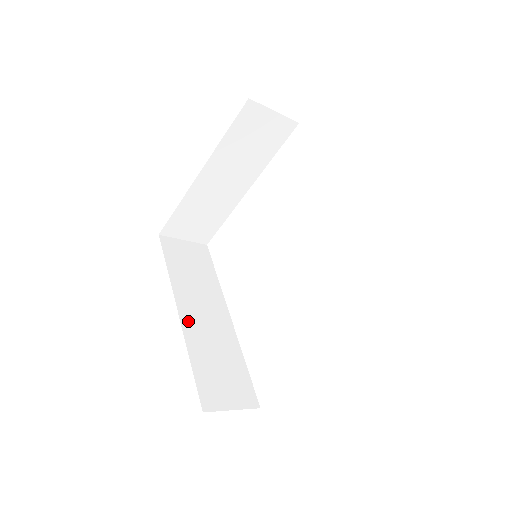
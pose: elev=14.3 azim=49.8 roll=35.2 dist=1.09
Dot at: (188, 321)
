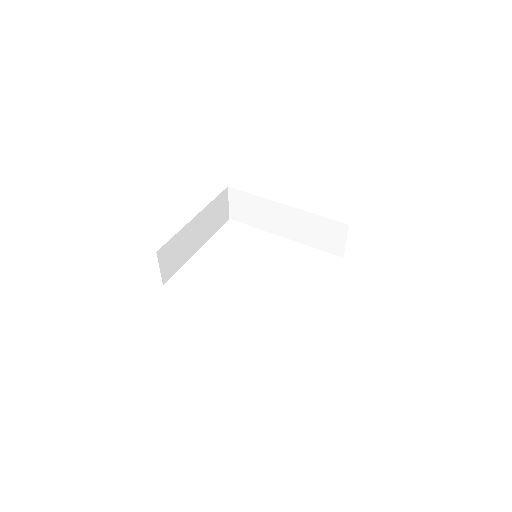
Dot at: occluded
